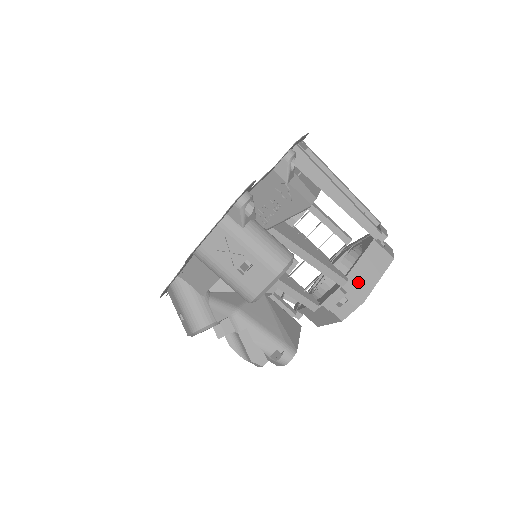
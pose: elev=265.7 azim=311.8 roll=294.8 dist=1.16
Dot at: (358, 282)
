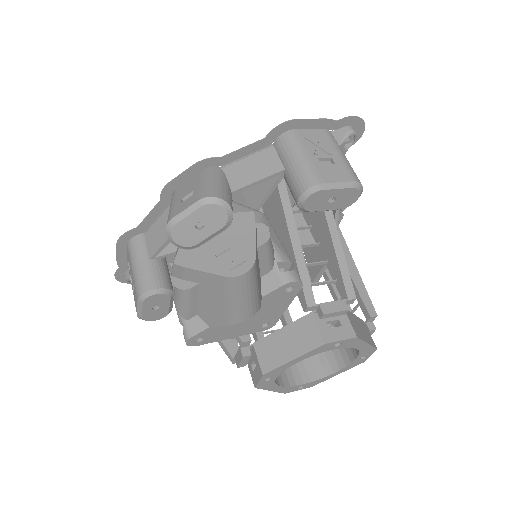
Dot at: (354, 322)
